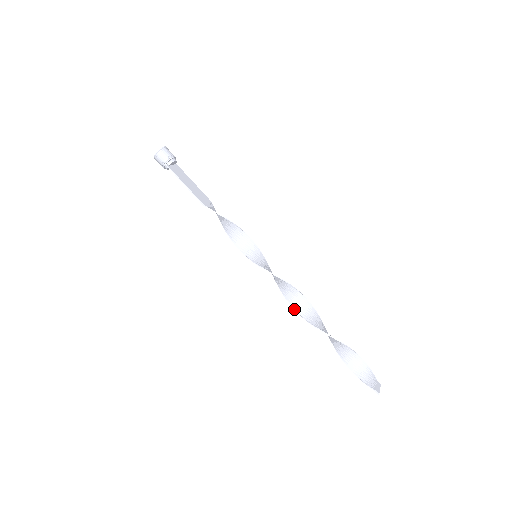
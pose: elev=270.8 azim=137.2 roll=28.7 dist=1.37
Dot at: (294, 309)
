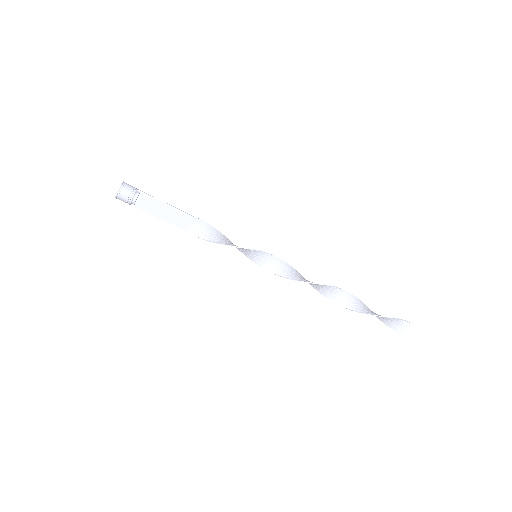
Dot at: occluded
